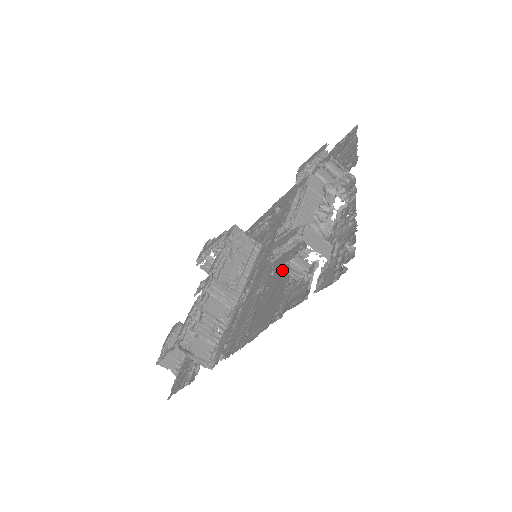
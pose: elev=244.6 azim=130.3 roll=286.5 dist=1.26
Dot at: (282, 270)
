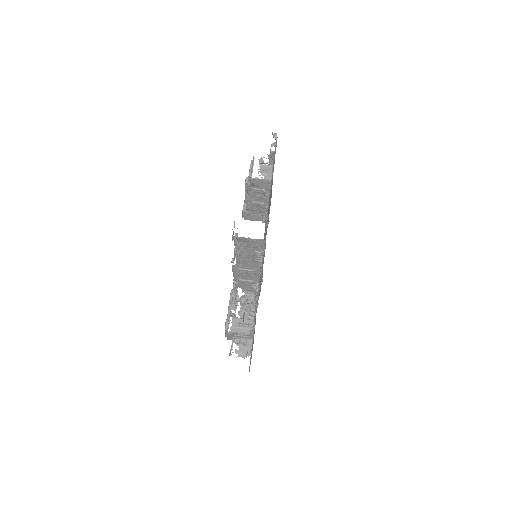
Dot at: (268, 212)
